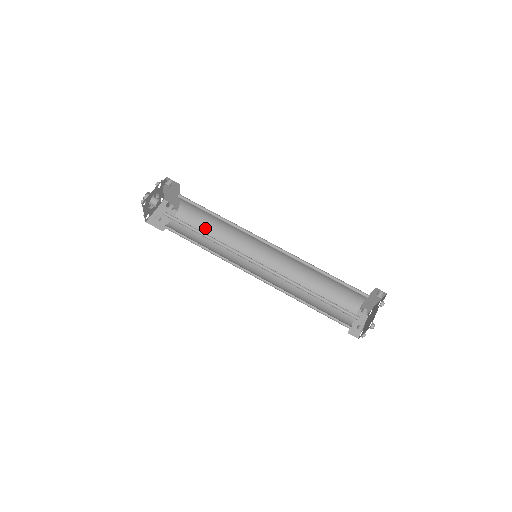
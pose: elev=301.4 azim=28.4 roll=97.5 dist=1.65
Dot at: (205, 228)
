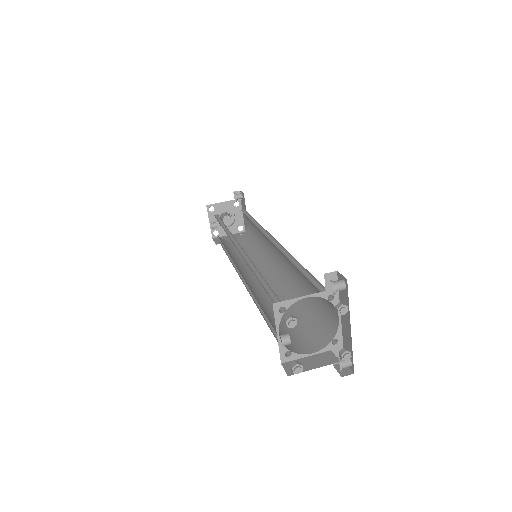
Dot at: (249, 246)
